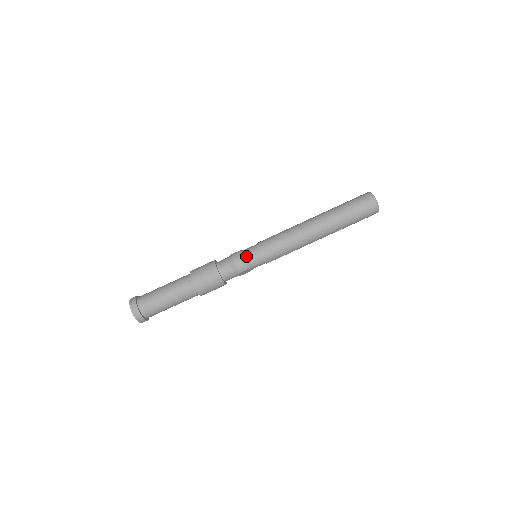
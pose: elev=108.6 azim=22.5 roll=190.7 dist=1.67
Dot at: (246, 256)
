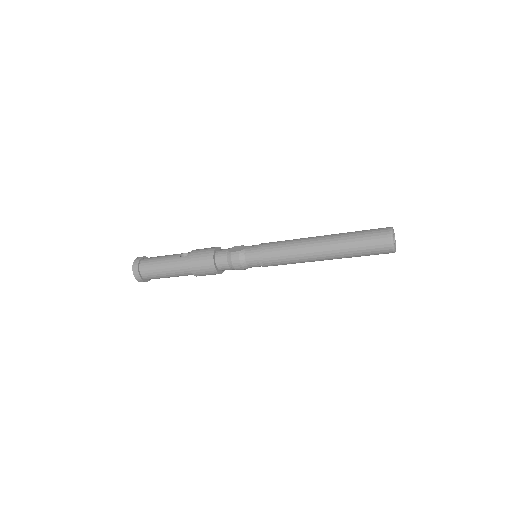
Dot at: (245, 262)
